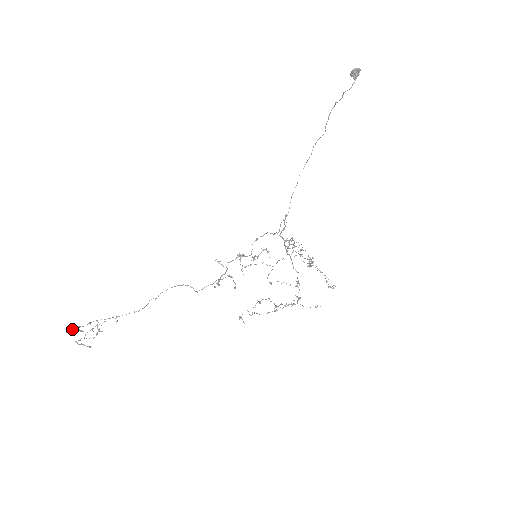
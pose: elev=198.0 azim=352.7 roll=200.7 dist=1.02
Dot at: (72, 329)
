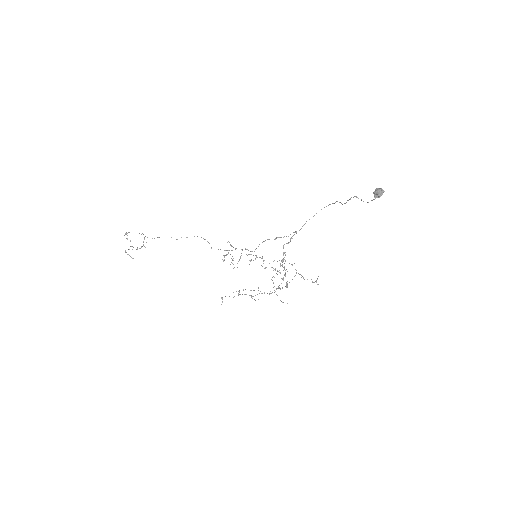
Dot at: (127, 239)
